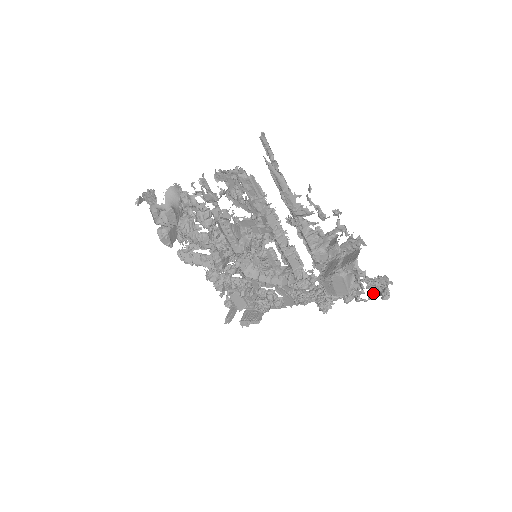
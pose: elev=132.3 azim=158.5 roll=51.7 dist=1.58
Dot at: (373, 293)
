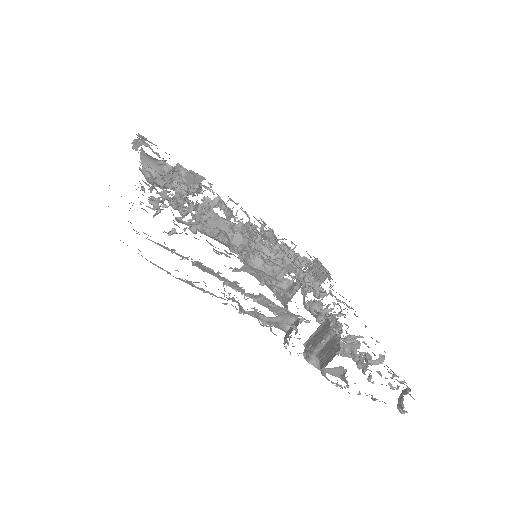
Dot at: (399, 381)
